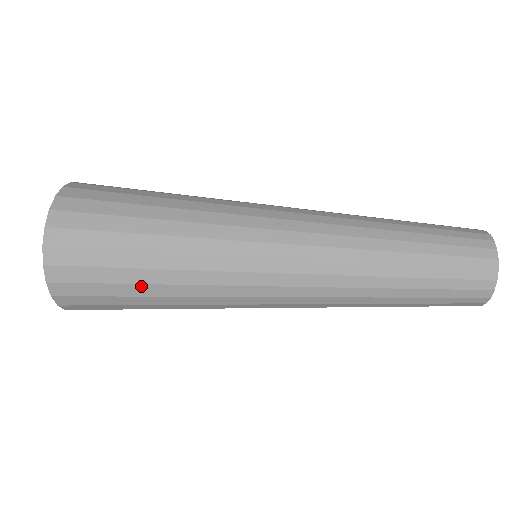
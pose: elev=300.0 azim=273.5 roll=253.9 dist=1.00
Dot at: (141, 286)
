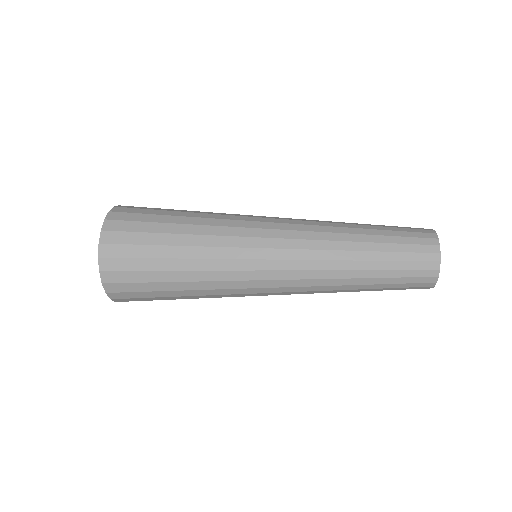
Dot at: (169, 235)
